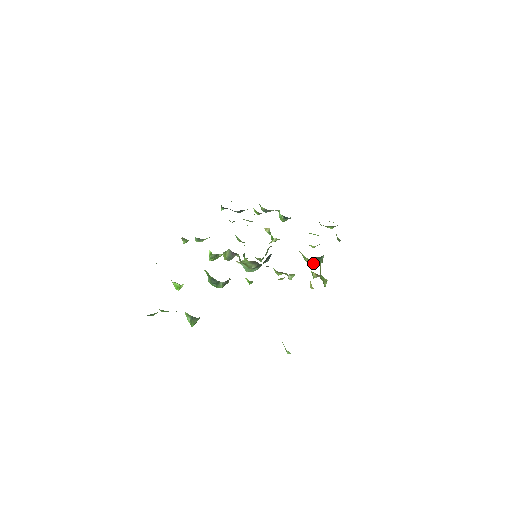
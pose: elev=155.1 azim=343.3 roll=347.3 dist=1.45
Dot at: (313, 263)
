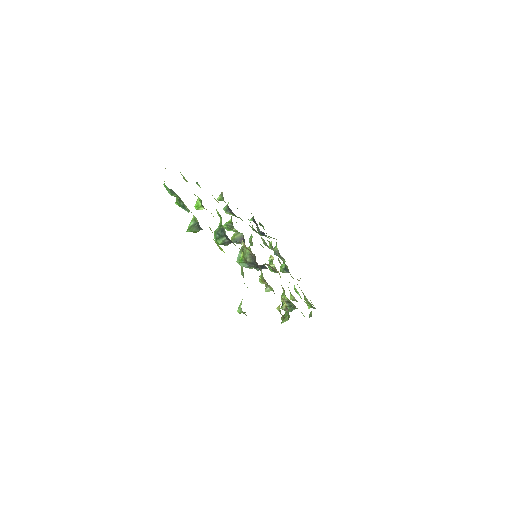
Dot at: occluded
